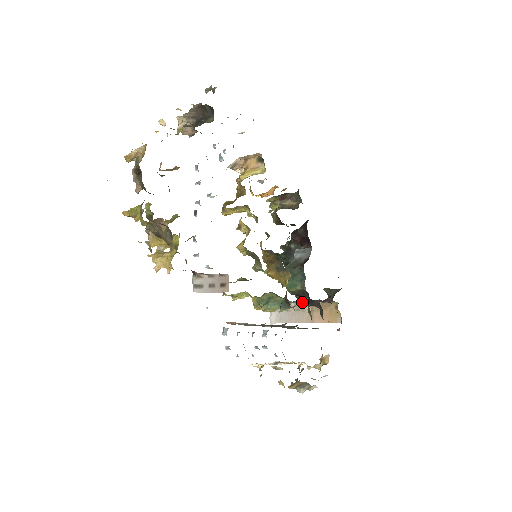
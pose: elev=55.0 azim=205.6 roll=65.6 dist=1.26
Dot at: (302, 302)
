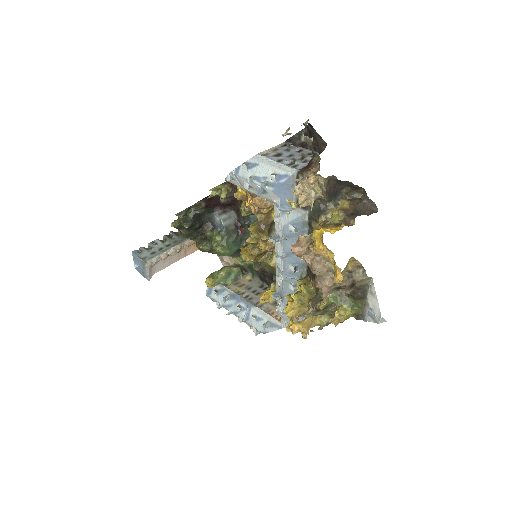
Dot at: (214, 253)
